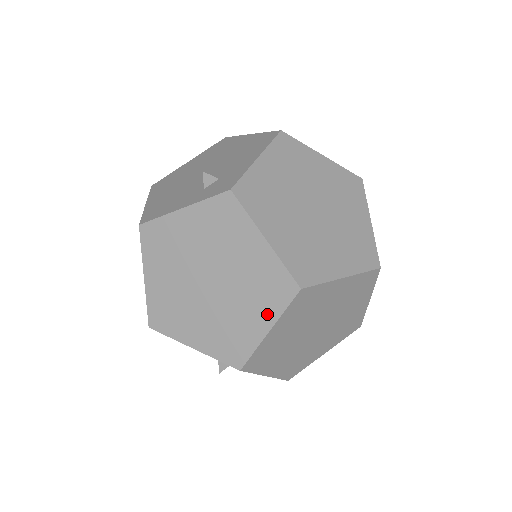
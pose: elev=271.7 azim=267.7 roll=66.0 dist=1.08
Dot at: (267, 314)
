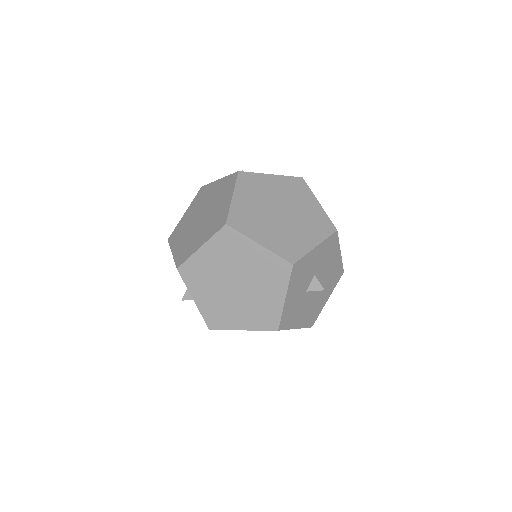
Dot at: (207, 237)
